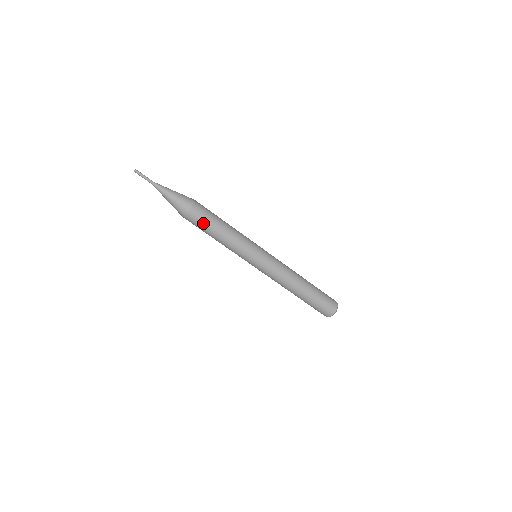
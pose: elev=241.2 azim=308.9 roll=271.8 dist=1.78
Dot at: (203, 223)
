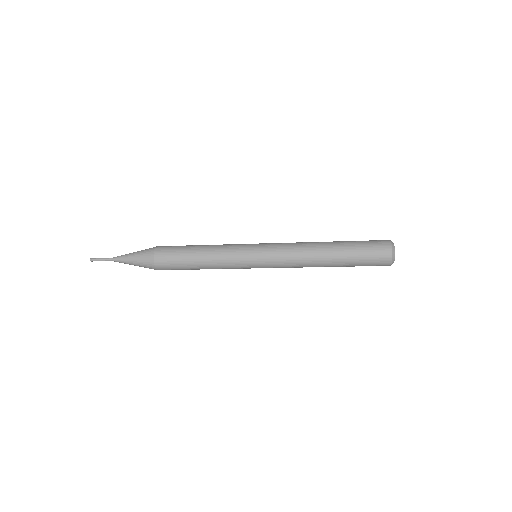
Dot at: (179, 269)
